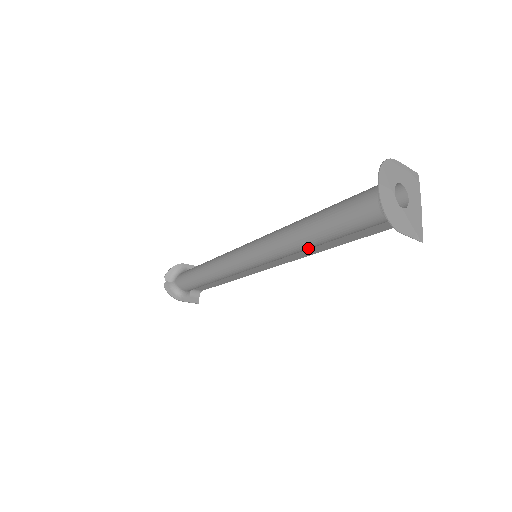
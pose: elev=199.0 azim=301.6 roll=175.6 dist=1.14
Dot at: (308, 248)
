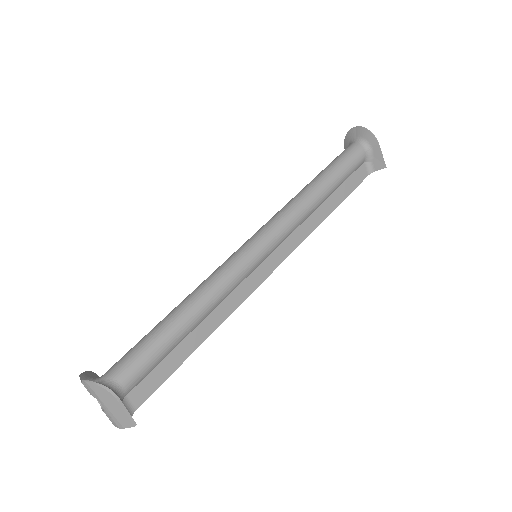
Dot at: (318, 200)
